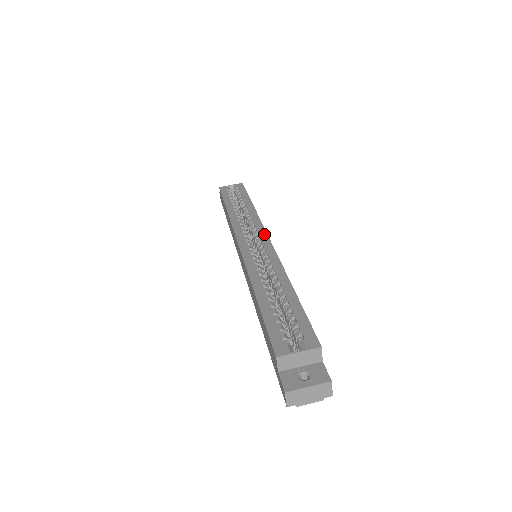
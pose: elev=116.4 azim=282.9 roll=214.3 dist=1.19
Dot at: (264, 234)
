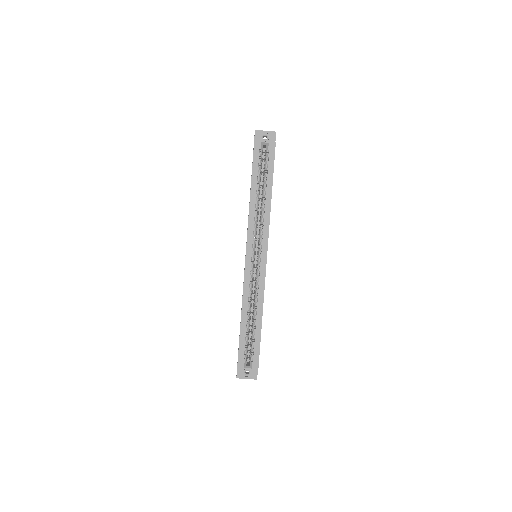
Dot at: (265, 251)
